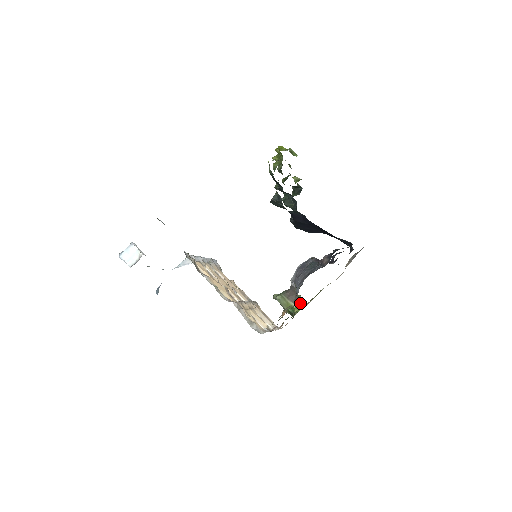
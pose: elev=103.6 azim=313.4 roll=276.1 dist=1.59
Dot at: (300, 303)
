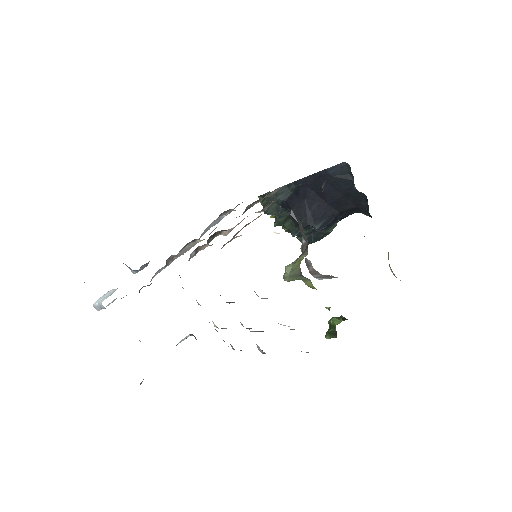
Dot at: (342, 319)
